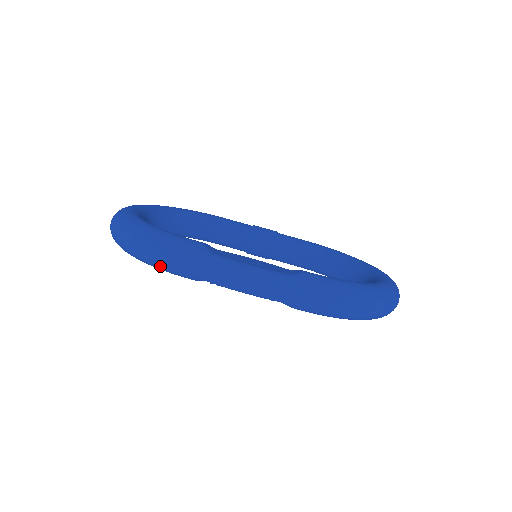
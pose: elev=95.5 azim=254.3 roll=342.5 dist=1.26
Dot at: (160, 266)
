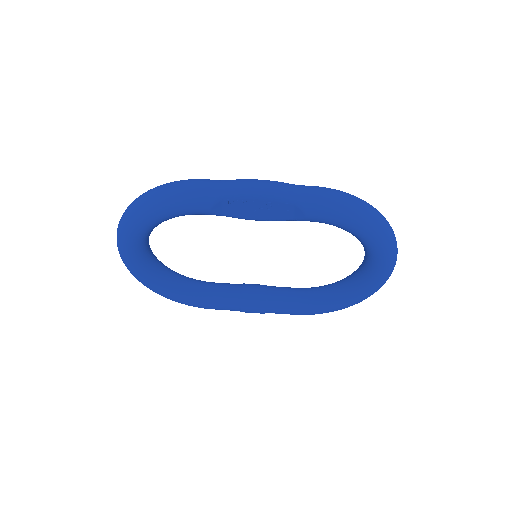
Dot at: (178, 196)
